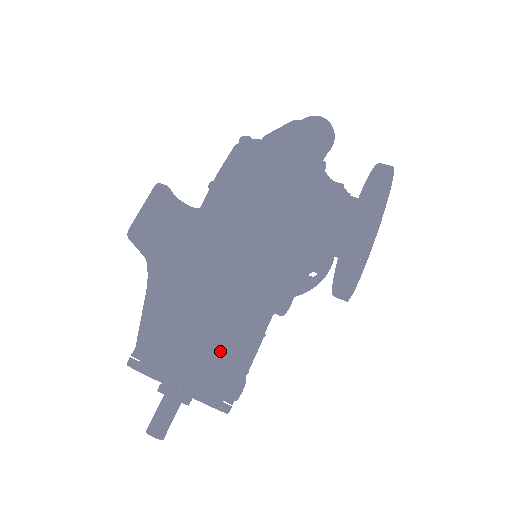
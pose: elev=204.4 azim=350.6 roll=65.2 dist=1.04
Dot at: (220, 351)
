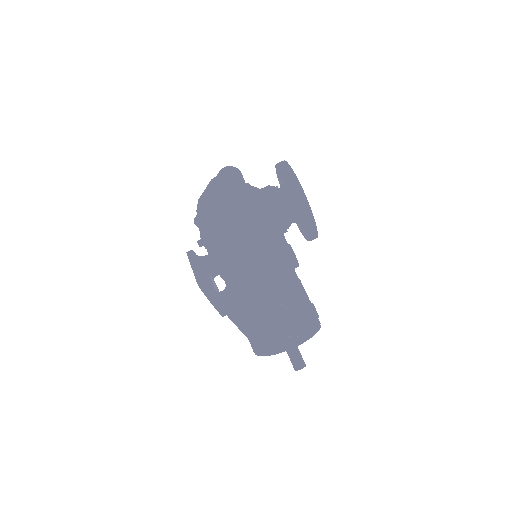
Dot at: (293, 297)
